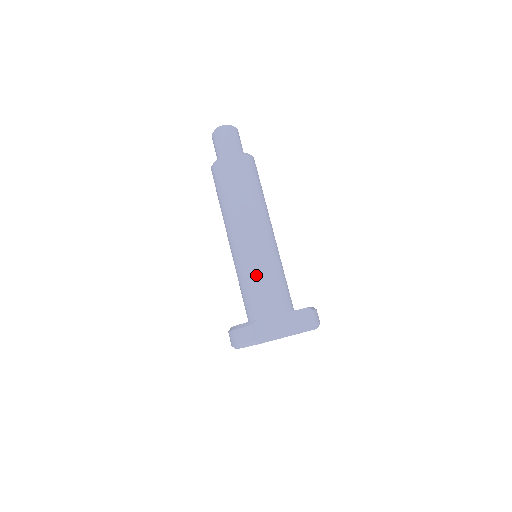
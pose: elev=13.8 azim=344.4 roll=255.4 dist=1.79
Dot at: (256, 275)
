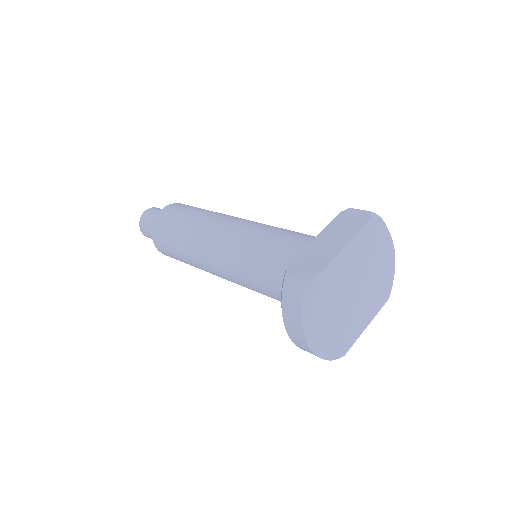
Dot at: (257, 250)
